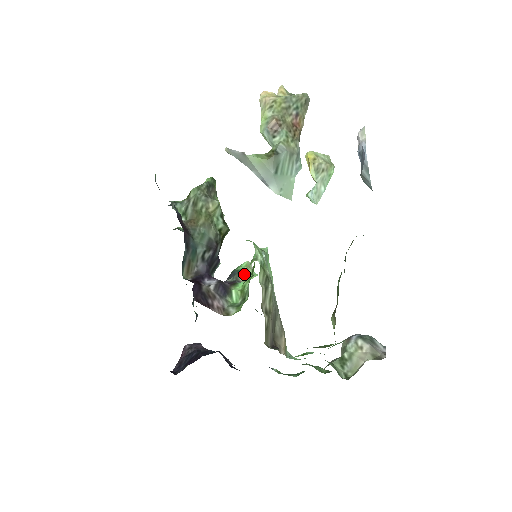
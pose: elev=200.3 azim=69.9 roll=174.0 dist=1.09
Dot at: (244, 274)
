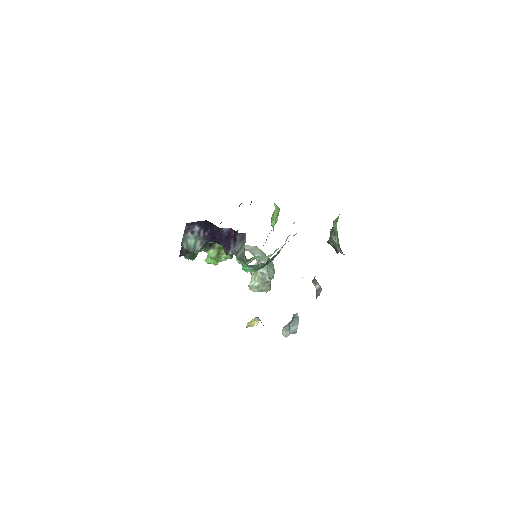
Dot at: occluded
